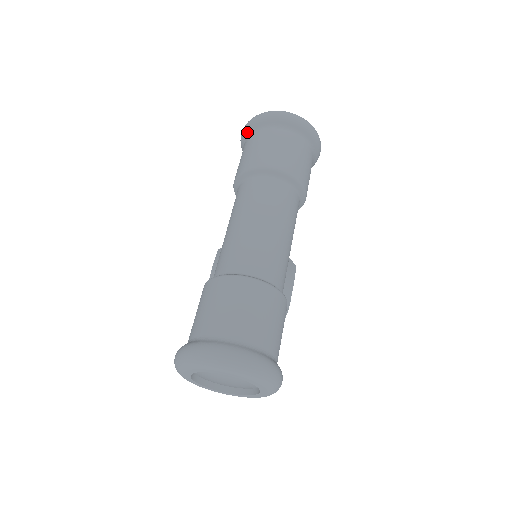
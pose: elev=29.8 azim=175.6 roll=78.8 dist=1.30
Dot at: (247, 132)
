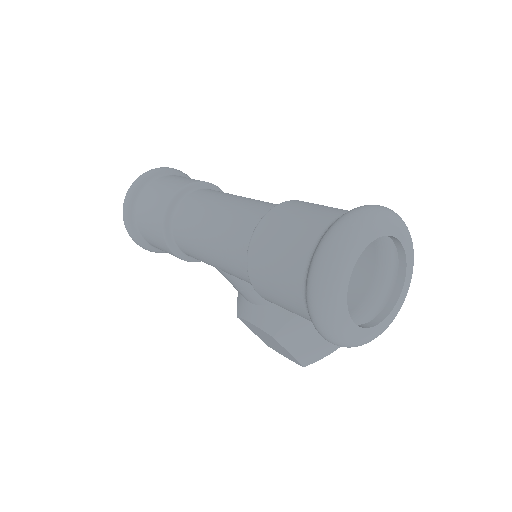
Dot at: (133, 228)
